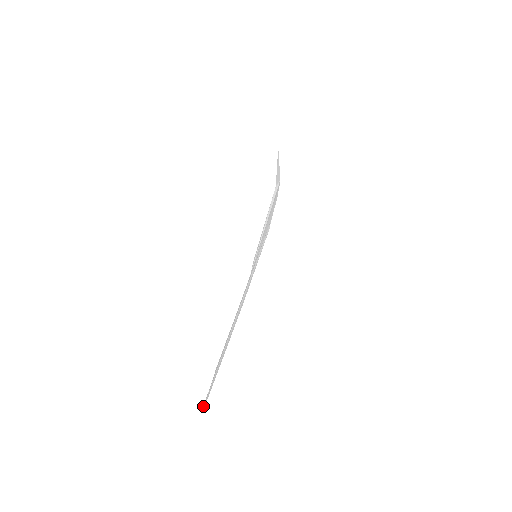
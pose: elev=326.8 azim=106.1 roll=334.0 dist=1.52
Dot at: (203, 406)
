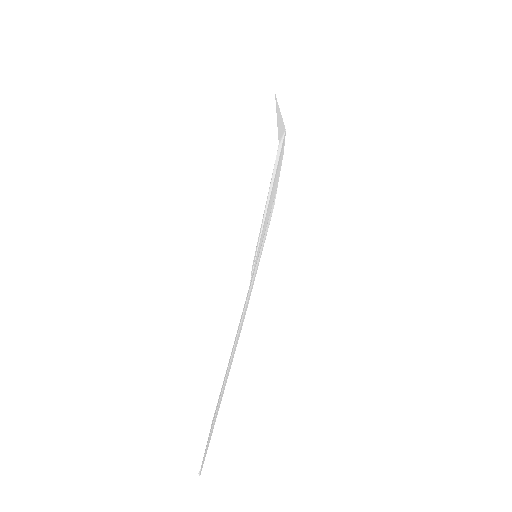
Dot at: (200, 469)
